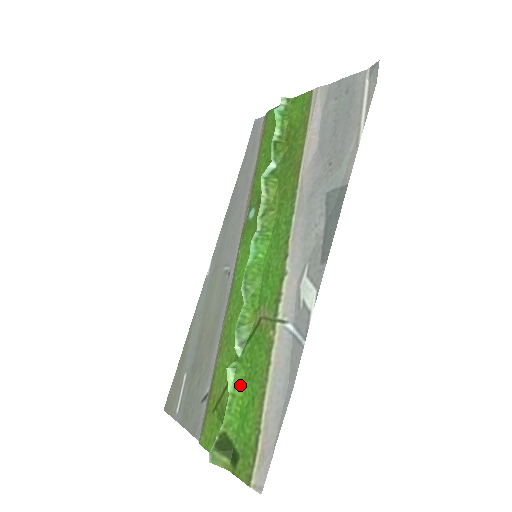
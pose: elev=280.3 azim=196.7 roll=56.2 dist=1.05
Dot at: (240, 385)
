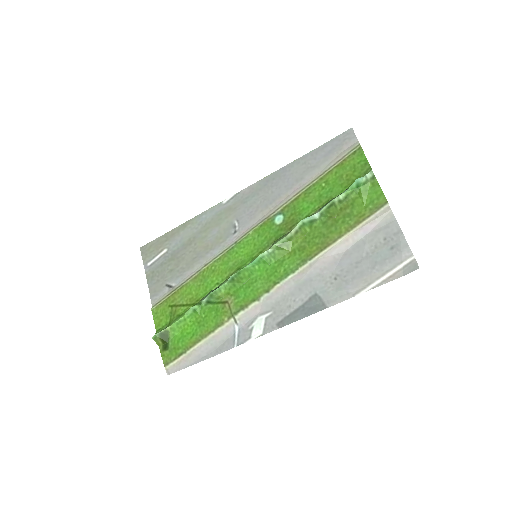
Dot at: (192, 319)
